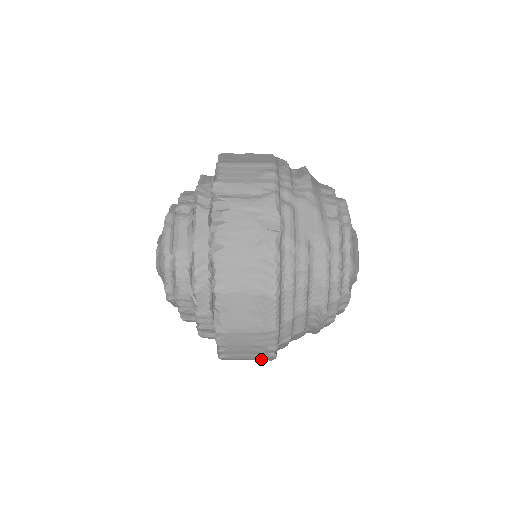
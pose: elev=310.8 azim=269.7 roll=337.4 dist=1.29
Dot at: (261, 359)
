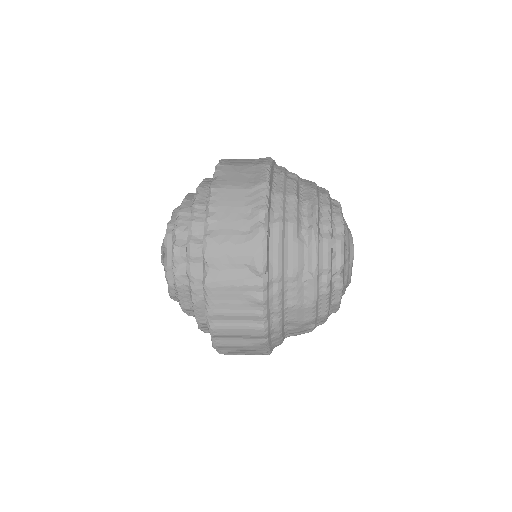
Dot at: (250, 253)
